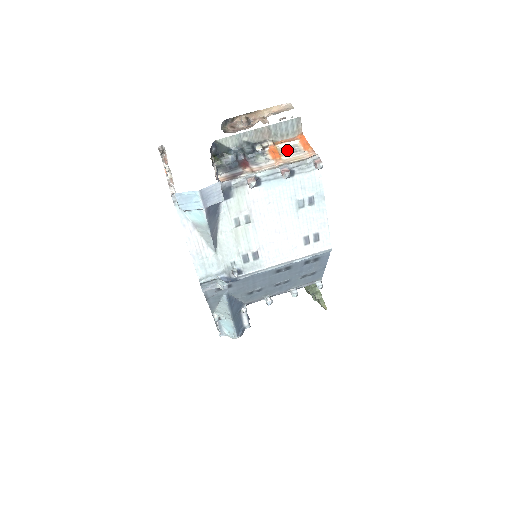
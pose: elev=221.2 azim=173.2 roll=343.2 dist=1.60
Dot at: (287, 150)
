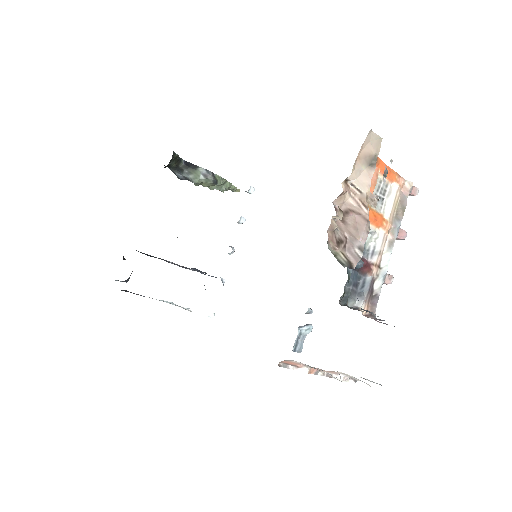
Dot at: occluded
